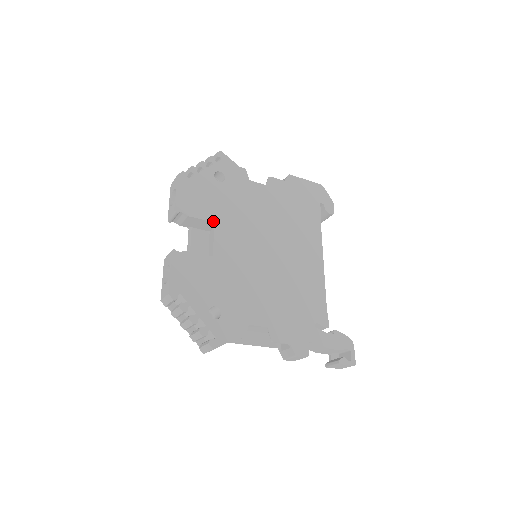
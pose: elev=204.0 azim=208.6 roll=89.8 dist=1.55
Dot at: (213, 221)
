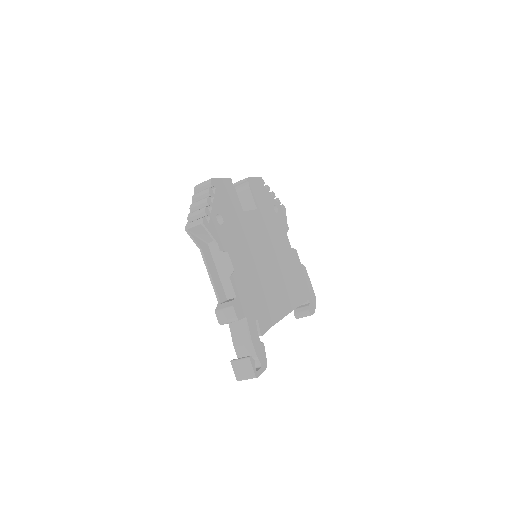
Dot at: (257, 208)
